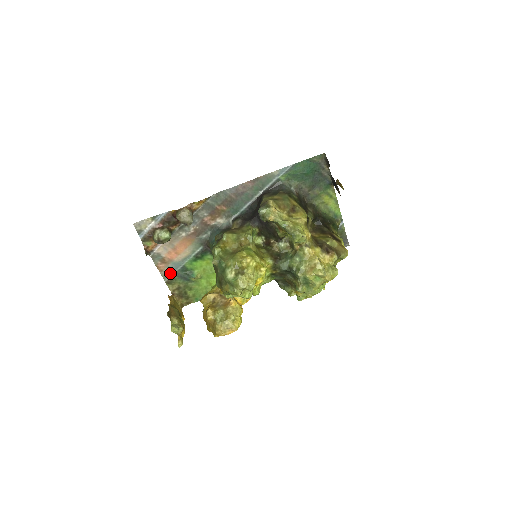
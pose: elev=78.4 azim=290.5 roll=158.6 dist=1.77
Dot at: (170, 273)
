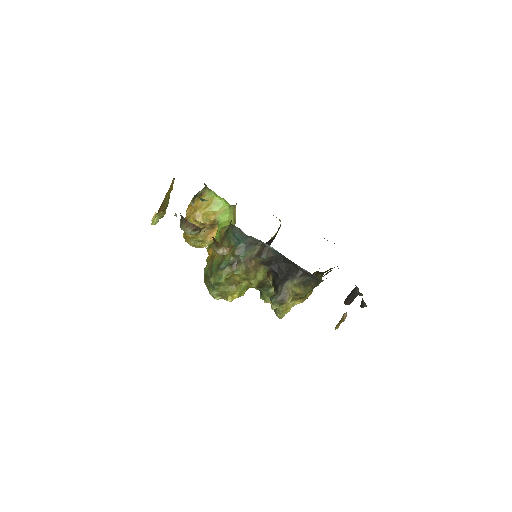
Dot at: occluded
